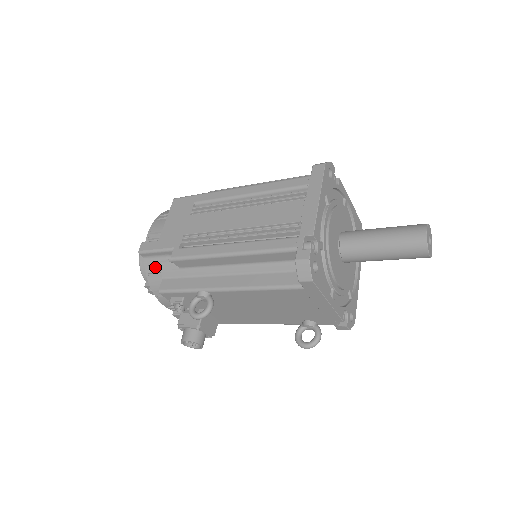
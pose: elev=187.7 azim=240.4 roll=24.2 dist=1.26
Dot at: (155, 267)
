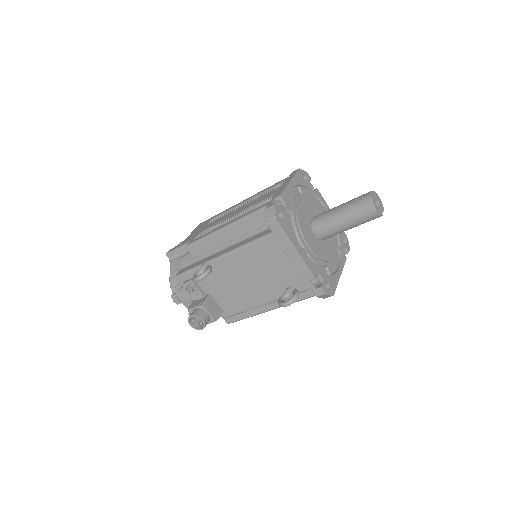
Dot at: (176, 263)
